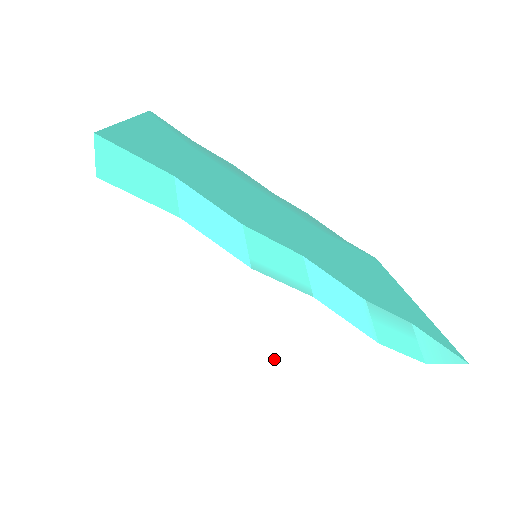
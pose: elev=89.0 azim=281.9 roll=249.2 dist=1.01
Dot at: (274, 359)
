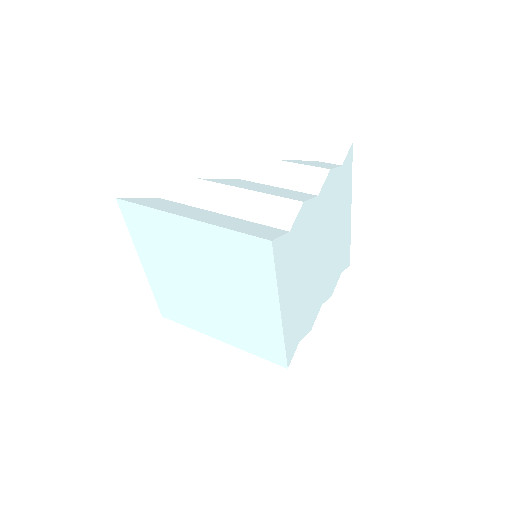
Dot at: (273, 195)
